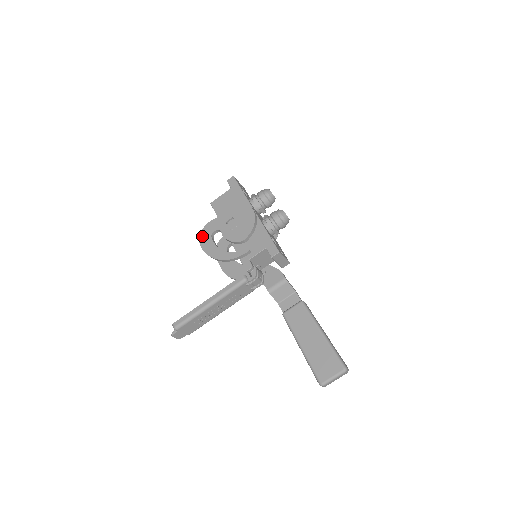
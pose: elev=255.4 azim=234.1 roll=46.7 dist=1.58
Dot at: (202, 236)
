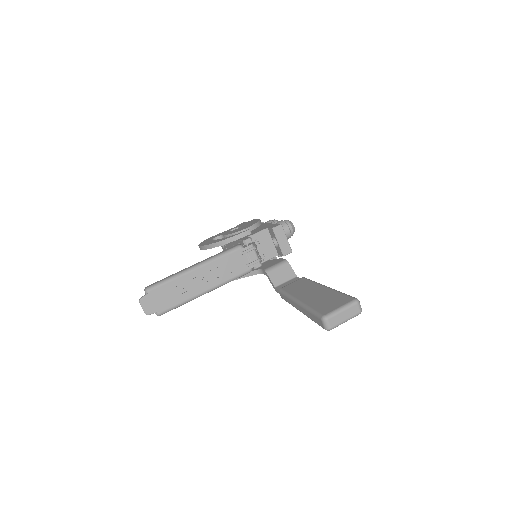
Dot at: (202, 242)
